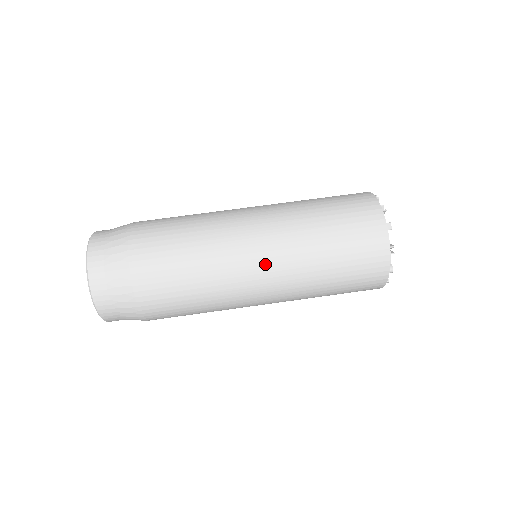
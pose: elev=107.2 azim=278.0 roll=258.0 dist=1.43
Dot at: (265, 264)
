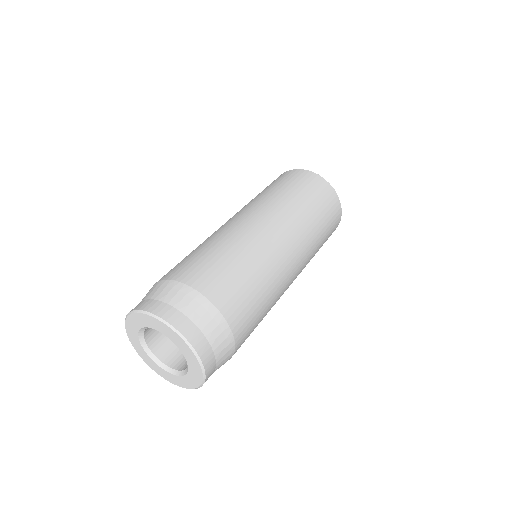
Dot at: (268, 221)
